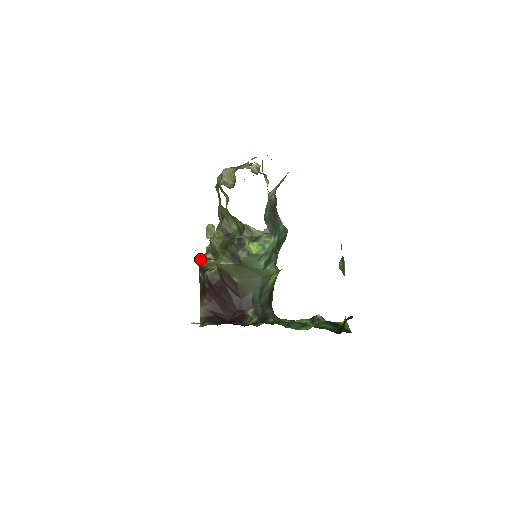
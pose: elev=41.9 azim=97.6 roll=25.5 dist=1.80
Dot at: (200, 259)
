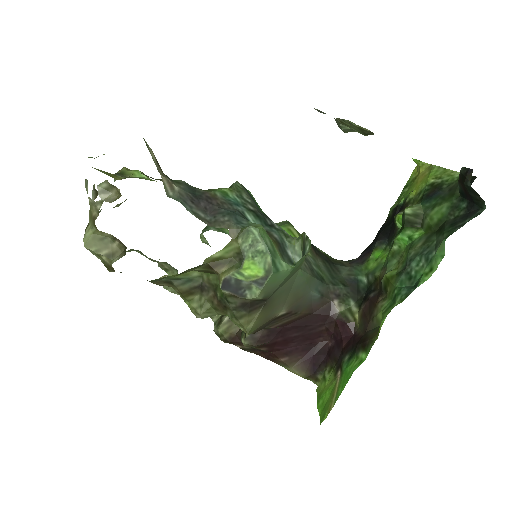
Dot at: occluded
